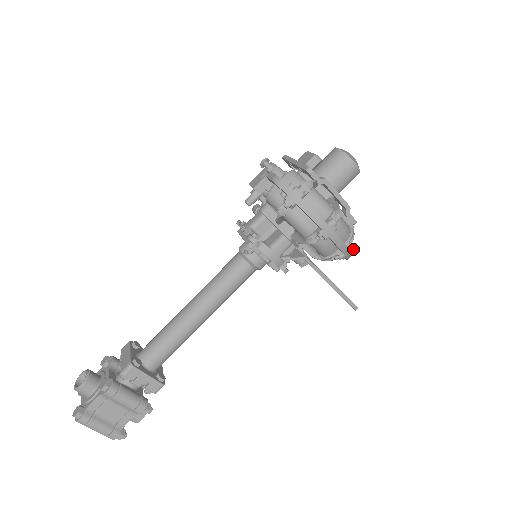
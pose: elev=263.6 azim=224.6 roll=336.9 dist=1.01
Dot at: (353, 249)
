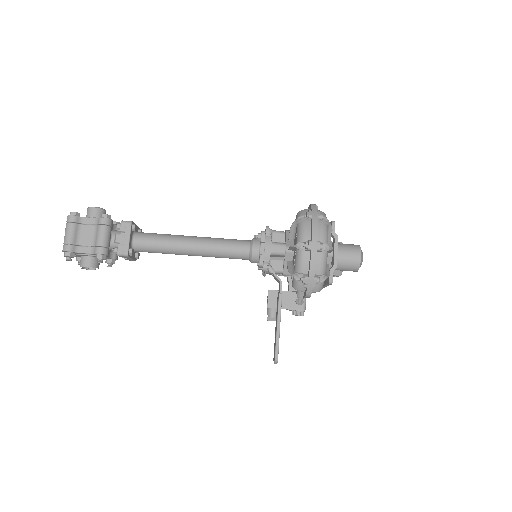
Dot at: (316, 283)
